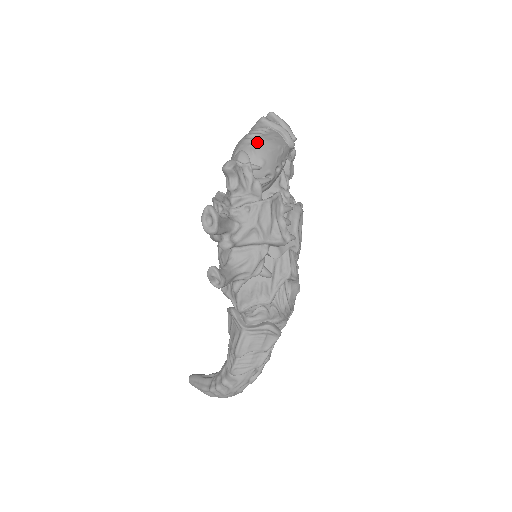
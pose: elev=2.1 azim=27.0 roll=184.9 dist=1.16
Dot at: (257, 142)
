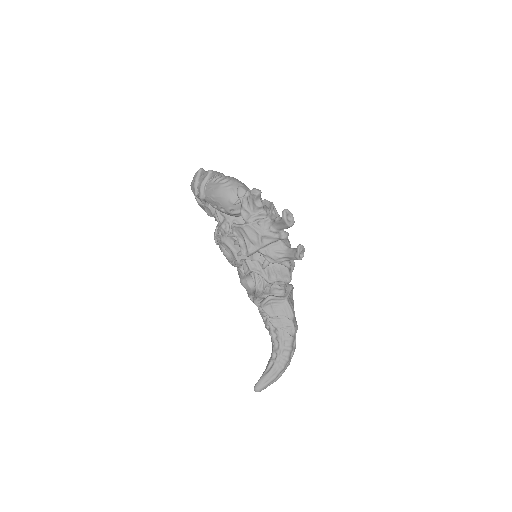
Dot at: (236, 180)
